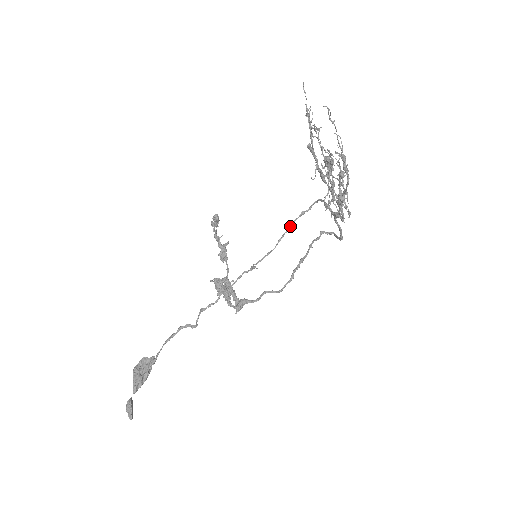
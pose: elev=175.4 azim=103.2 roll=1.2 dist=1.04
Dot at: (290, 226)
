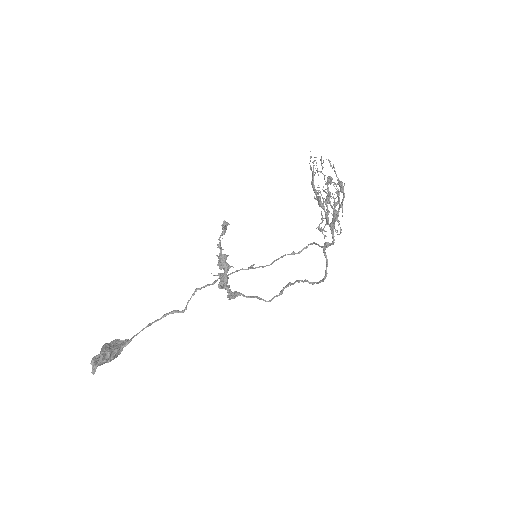
Dot at: (283, 256)
